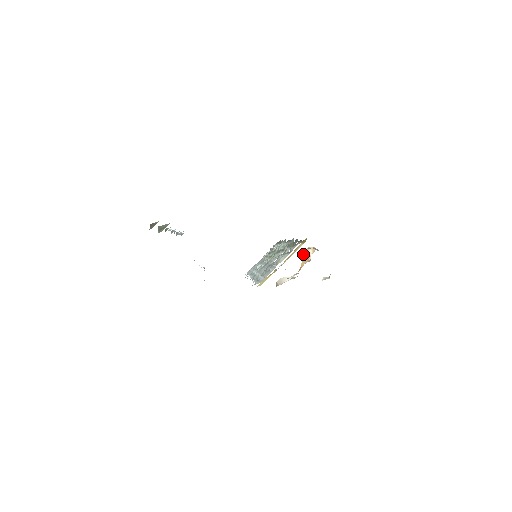
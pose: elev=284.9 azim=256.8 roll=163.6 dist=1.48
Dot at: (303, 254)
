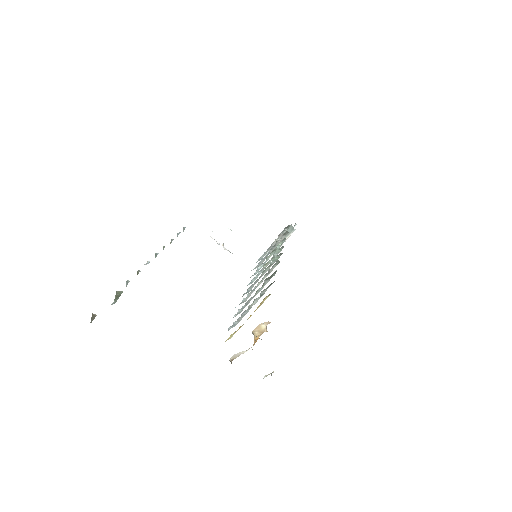
Dot at: (253, 332)
